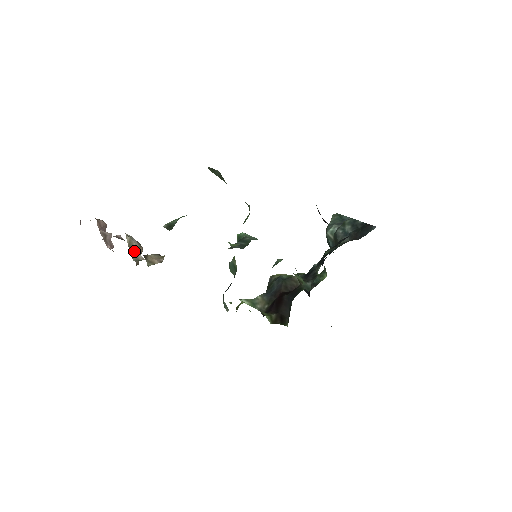
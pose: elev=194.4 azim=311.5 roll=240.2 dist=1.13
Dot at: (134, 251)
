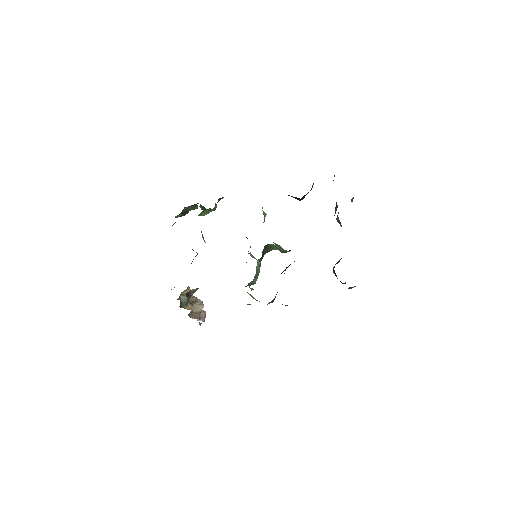
Dot at: occluded
